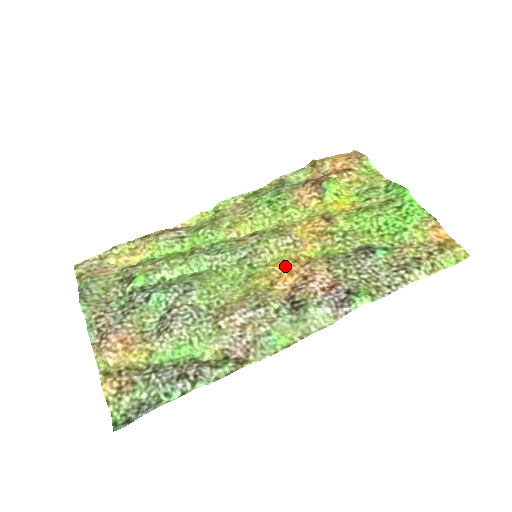
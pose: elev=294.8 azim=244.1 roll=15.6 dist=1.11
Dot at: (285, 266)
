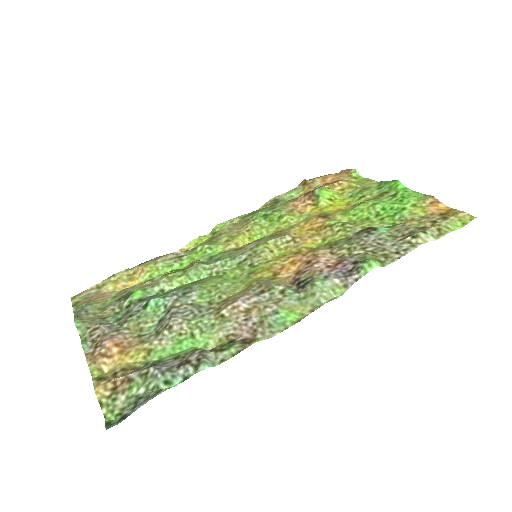
Dot at: (287, 258)
